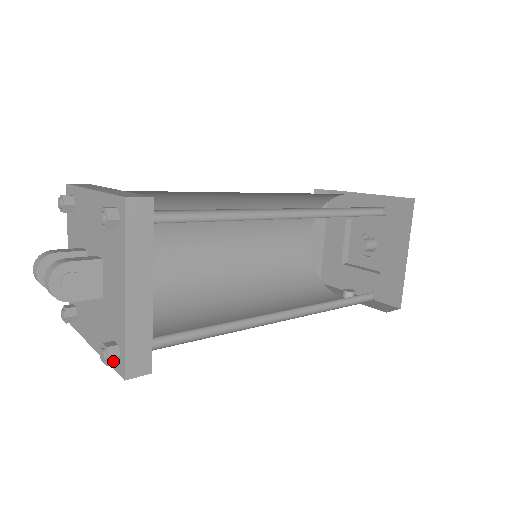
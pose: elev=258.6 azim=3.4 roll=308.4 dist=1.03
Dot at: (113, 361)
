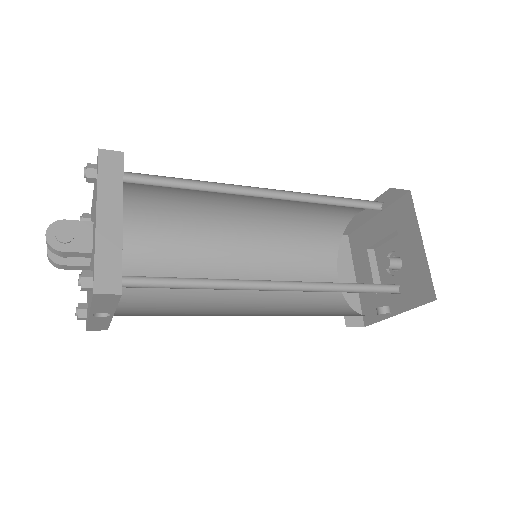
Dot at: (87, 283)
